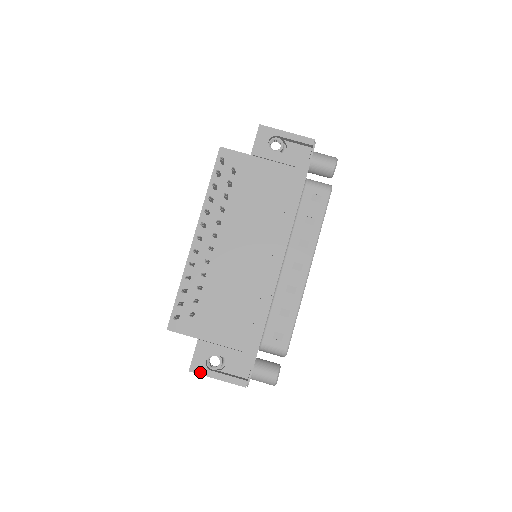
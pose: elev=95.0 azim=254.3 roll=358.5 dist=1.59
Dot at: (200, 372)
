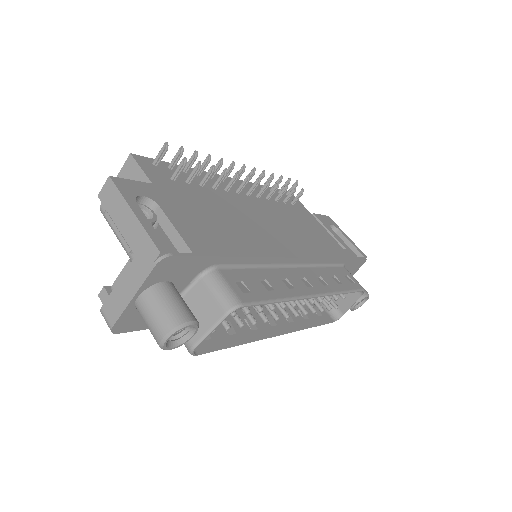
Dot at: (122, 189)
